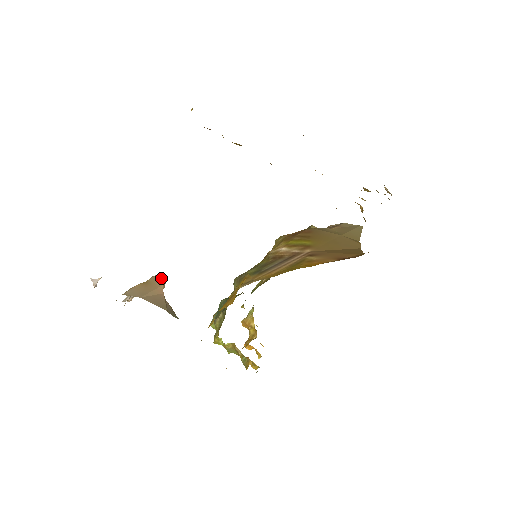
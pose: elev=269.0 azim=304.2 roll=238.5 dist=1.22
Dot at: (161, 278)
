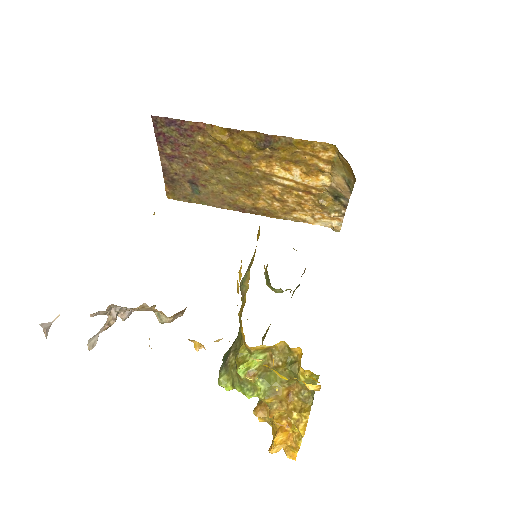
Dot at: occluded
